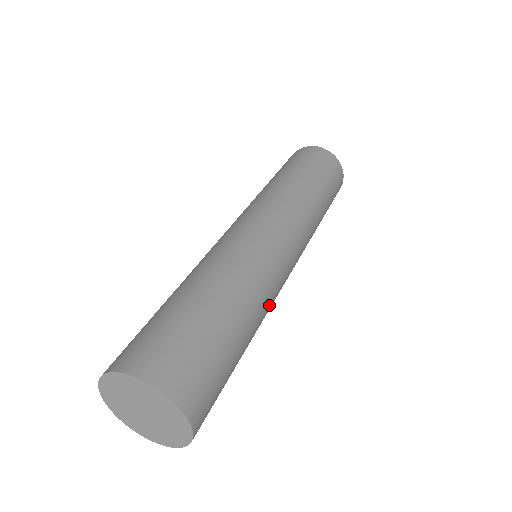
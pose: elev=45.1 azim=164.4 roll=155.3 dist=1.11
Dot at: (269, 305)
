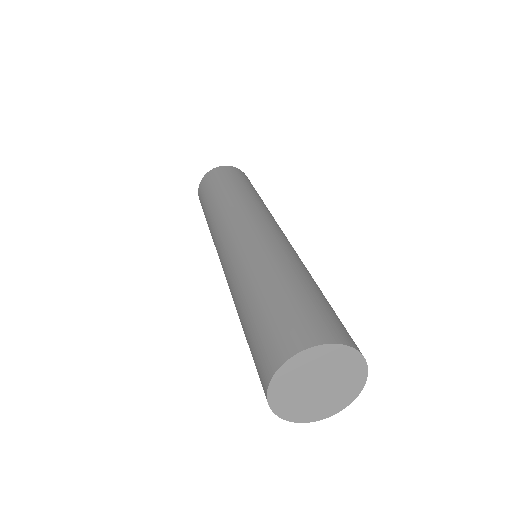
Dot at: occluded
